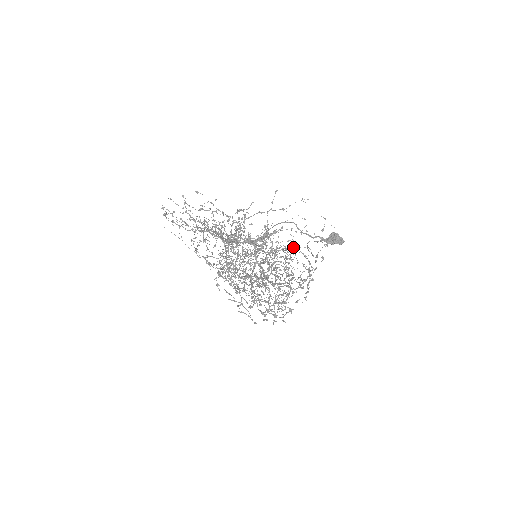
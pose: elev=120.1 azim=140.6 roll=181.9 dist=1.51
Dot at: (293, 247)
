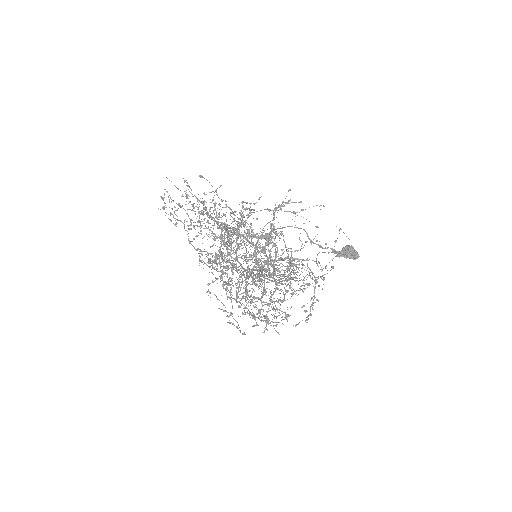
Dot at: occluded
